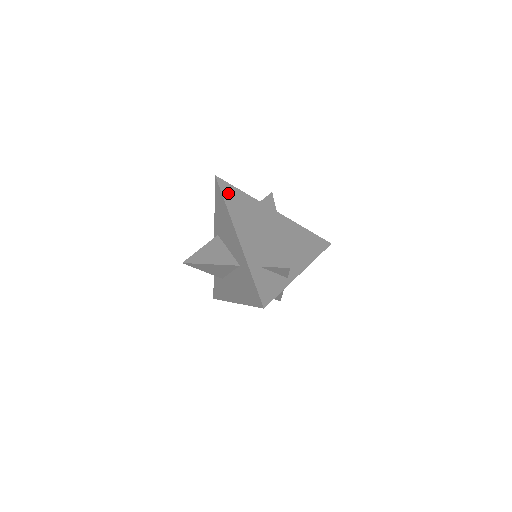
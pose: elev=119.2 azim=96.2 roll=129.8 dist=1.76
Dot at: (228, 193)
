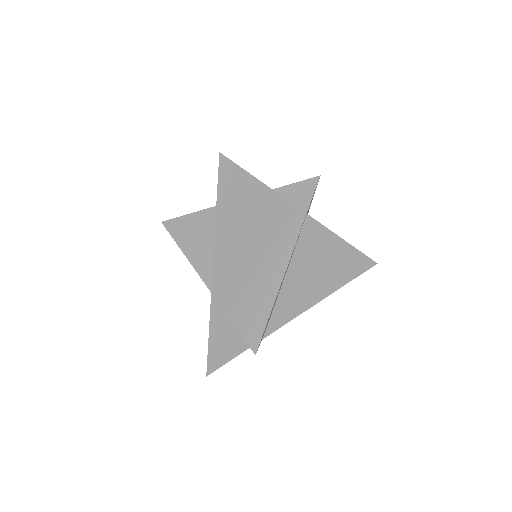
Dot at: (230, 189)
